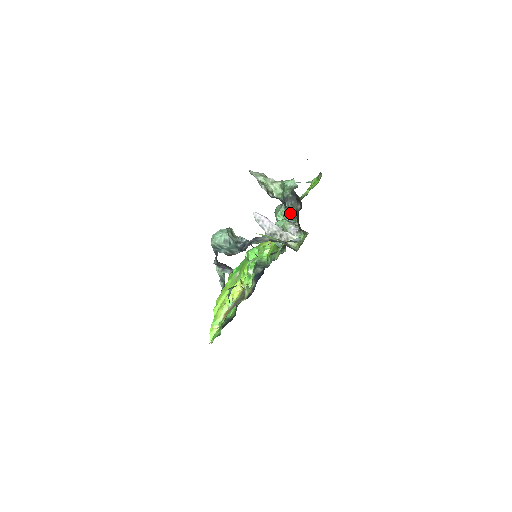
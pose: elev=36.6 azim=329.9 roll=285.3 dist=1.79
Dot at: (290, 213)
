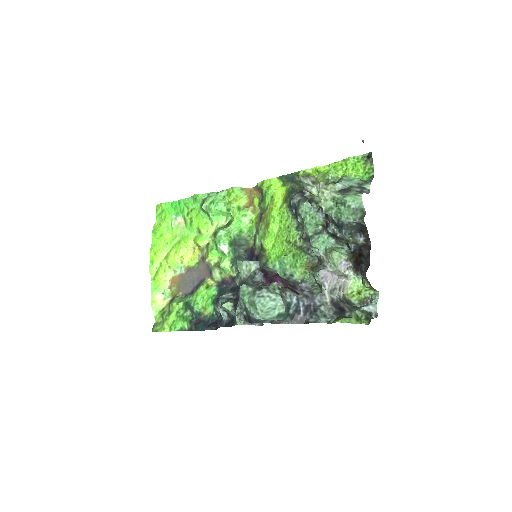
Dot at: (340, 238)
